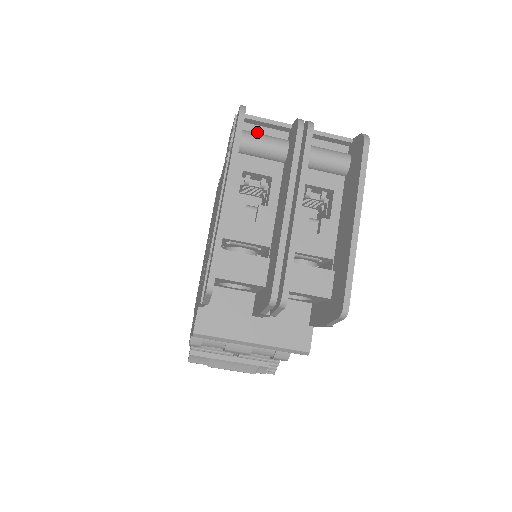
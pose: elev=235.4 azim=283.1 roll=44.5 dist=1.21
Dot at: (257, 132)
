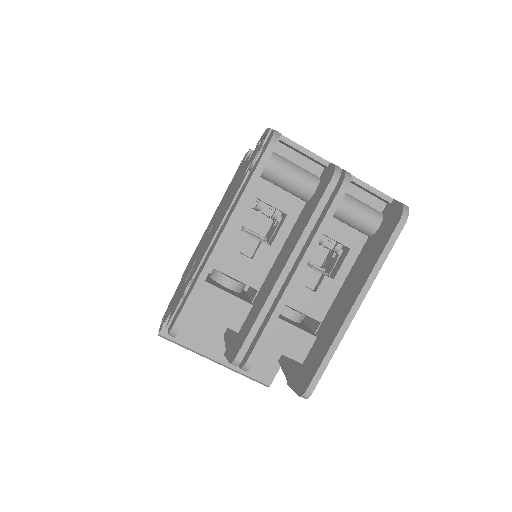
Dot at: (288, 157)
